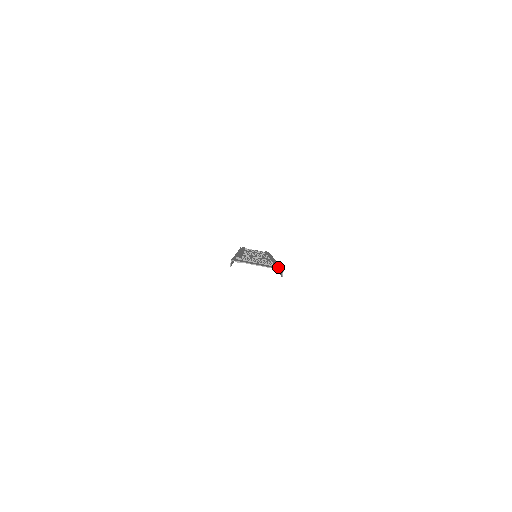
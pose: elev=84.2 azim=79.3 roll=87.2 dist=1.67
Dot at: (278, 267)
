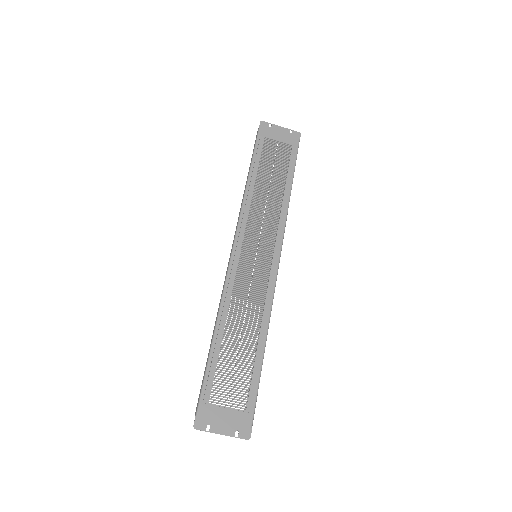
Dot at: (248, 418)
